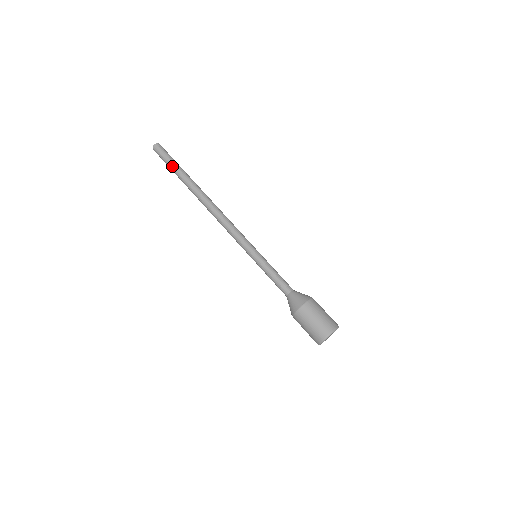
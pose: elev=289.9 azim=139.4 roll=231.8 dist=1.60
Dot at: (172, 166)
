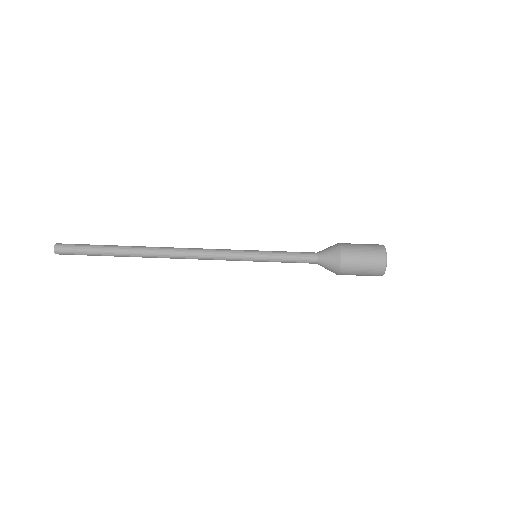
Dot at: (94, 253)
